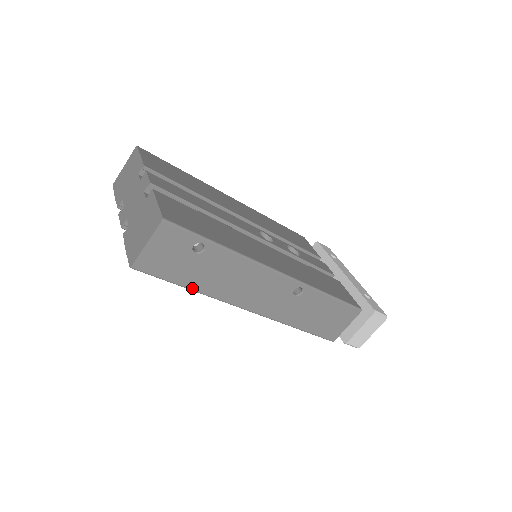
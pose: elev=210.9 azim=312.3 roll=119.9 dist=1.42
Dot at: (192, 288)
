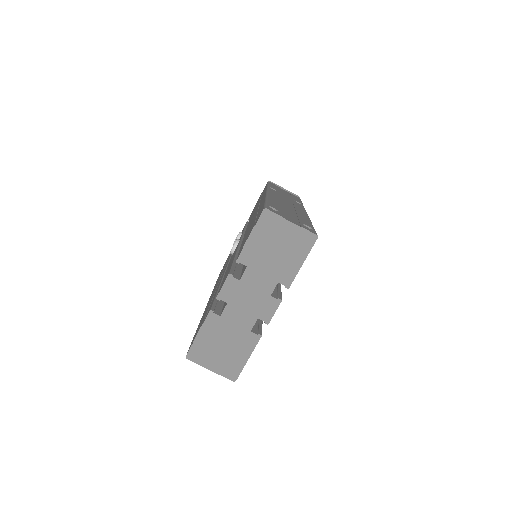
Dot at: occluded
